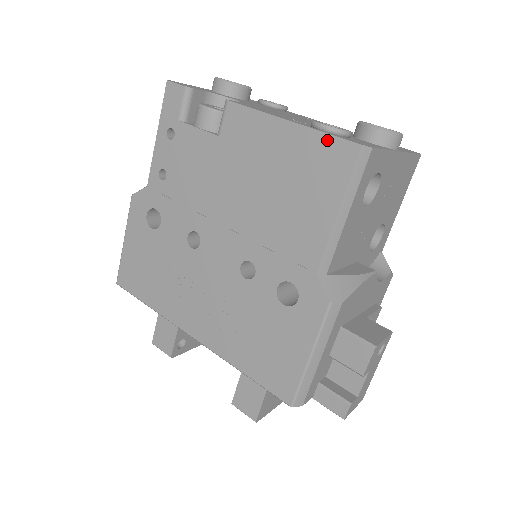
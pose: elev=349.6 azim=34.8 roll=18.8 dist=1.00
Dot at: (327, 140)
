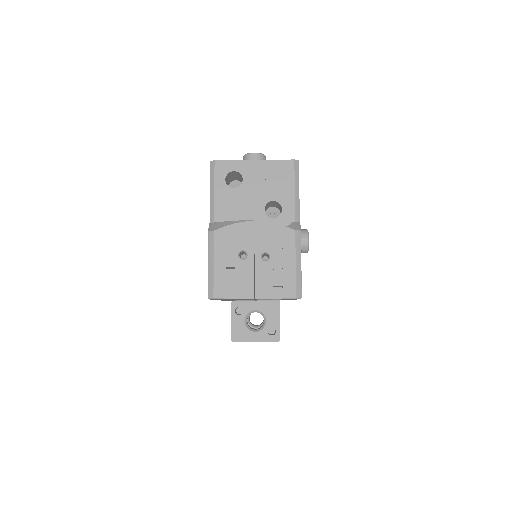
Dot at: occluded
